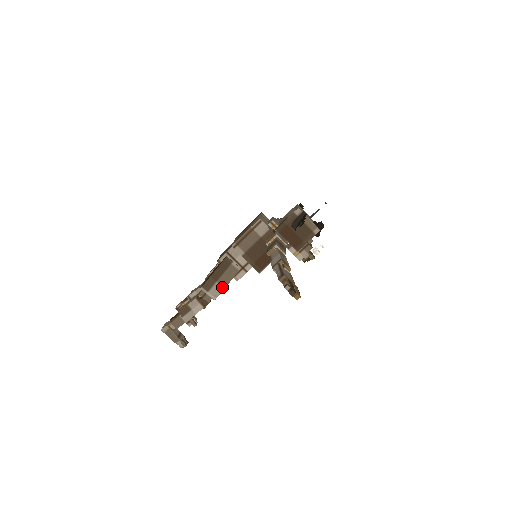
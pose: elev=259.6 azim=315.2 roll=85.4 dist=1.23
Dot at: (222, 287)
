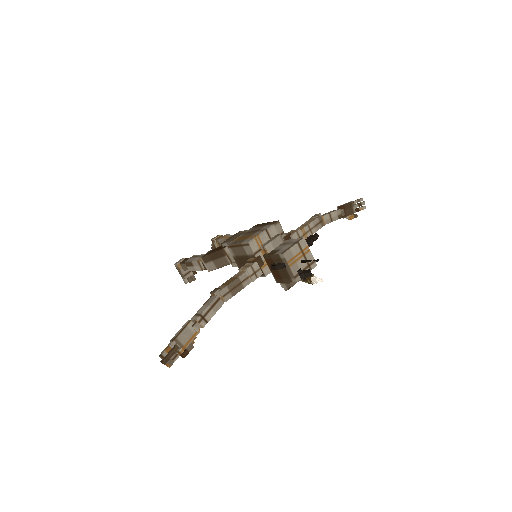
Dot at: (215, 267)
